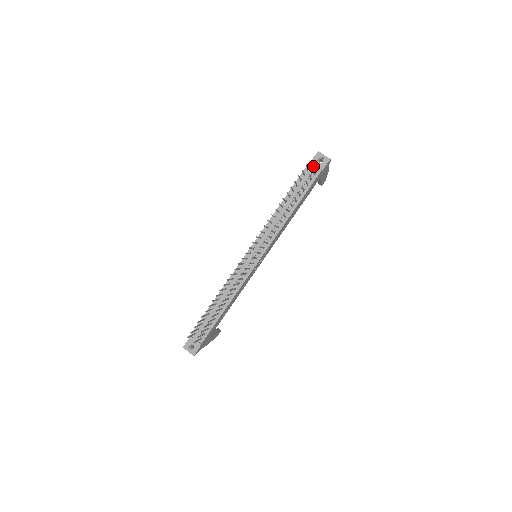
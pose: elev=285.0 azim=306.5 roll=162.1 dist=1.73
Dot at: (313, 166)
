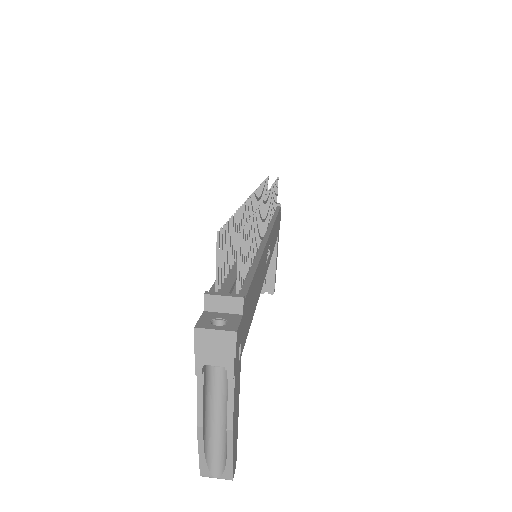
Dot at: occluded
